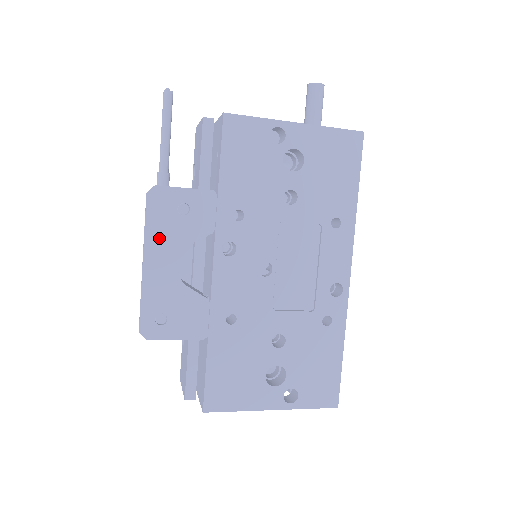
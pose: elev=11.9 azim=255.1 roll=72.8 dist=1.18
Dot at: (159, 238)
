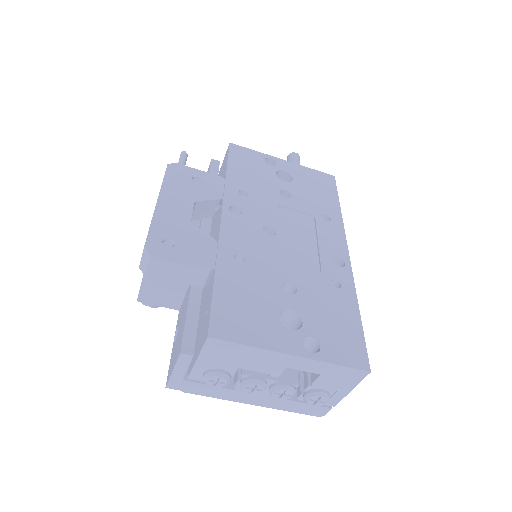
Dot at: (174, 191)
